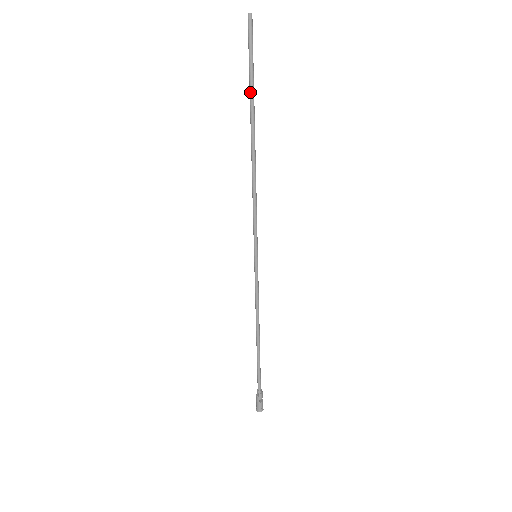
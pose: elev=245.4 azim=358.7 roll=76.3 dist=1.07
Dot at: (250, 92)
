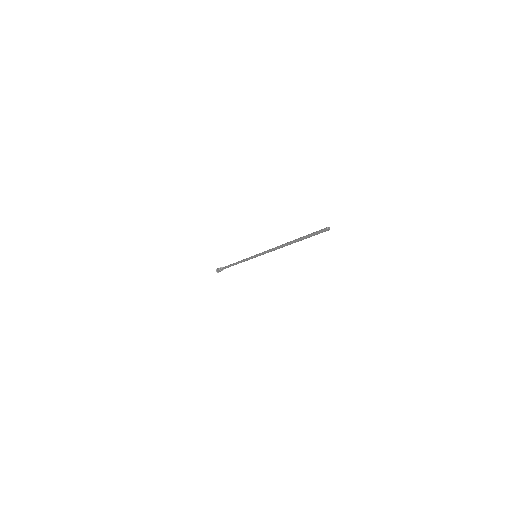
Dot at: occluded
